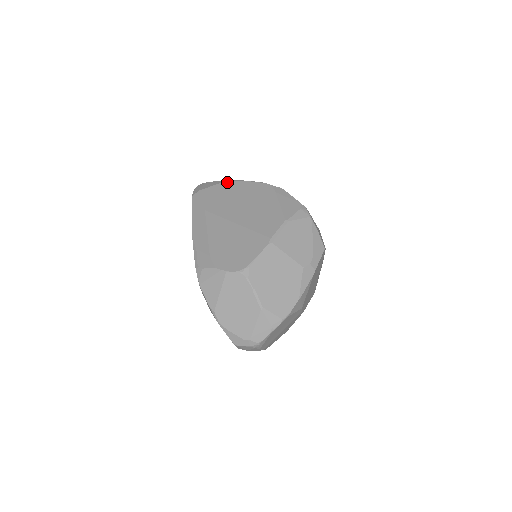
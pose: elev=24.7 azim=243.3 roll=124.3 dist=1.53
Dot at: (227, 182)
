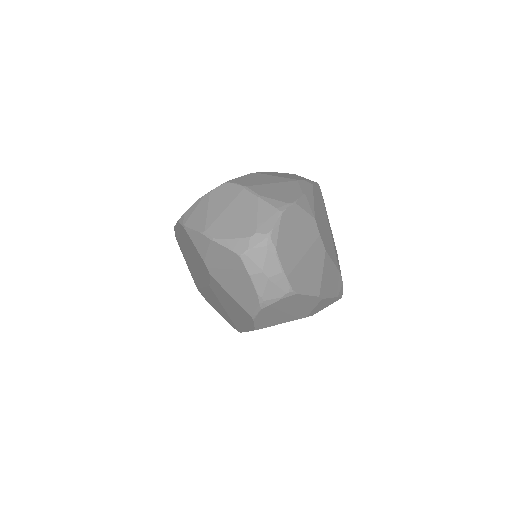
Dot at: occluded
